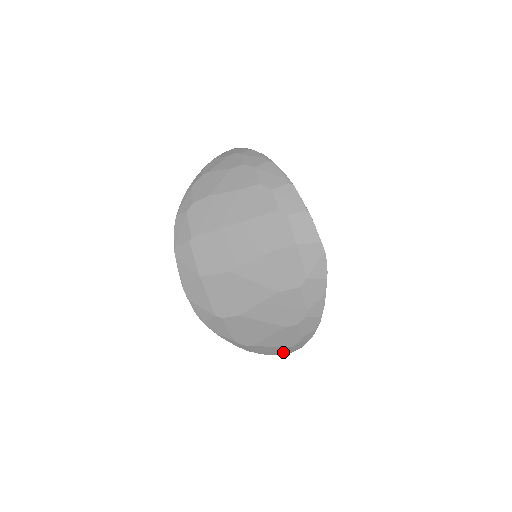
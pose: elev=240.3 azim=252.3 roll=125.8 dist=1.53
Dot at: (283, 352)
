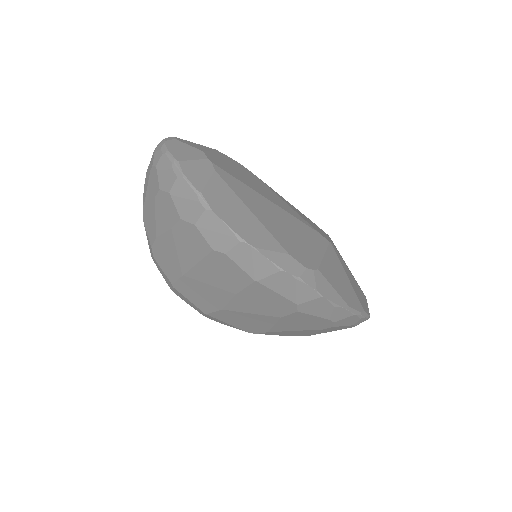
Dot at: occluded
